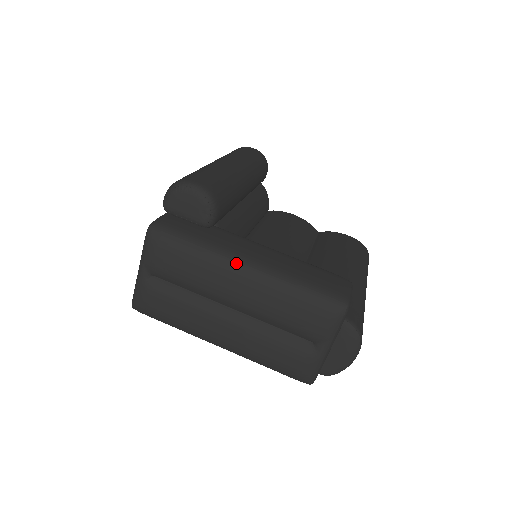
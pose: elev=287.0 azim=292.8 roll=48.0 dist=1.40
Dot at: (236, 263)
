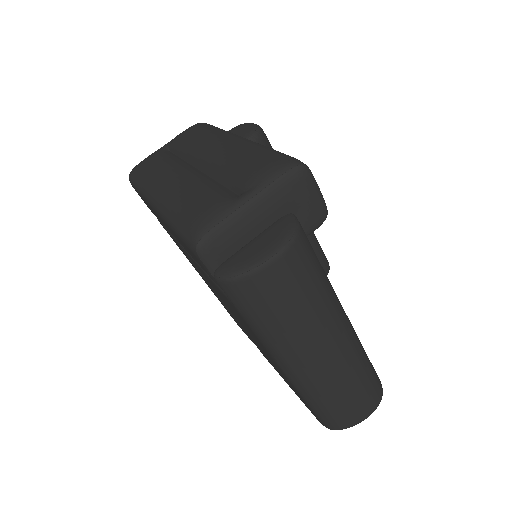
Dot at: (237, 135)
